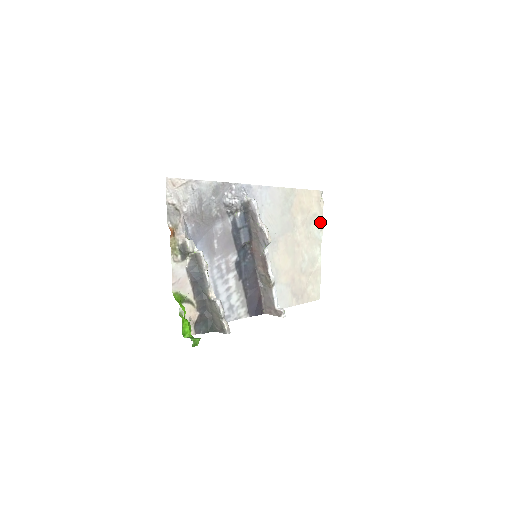
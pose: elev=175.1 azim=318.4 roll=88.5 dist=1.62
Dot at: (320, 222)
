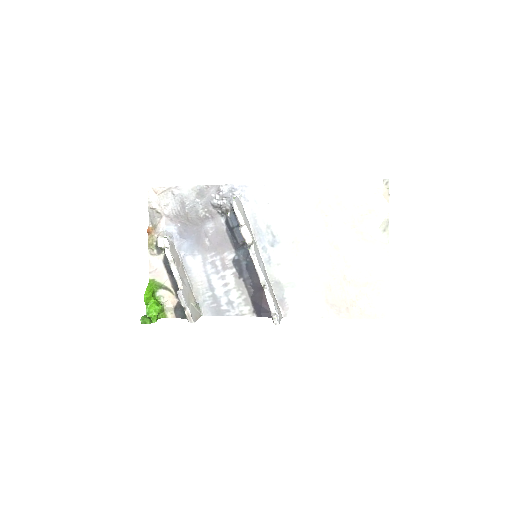
Dot at: (383, 220)
